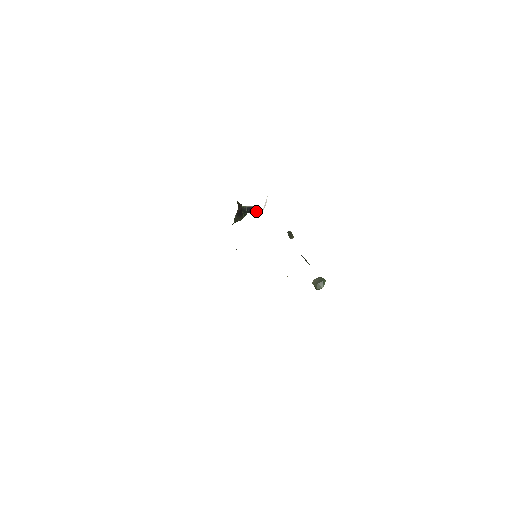
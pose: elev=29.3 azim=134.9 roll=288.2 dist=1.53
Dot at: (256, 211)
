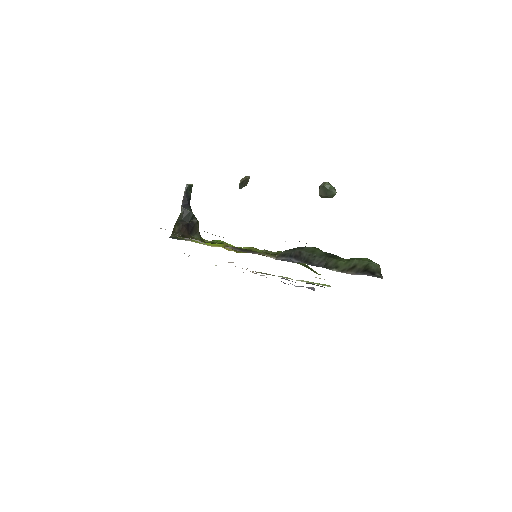
Dot at: (191, 188)
